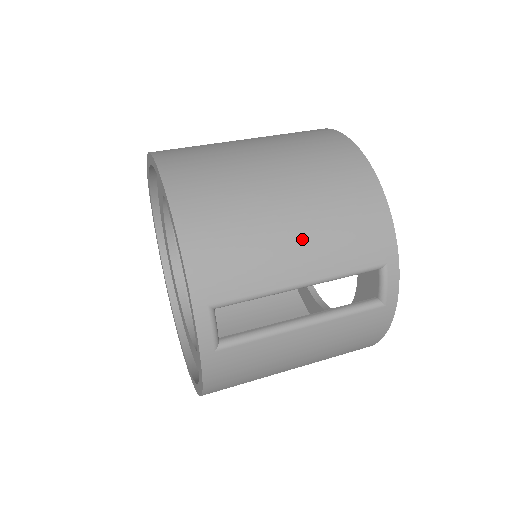
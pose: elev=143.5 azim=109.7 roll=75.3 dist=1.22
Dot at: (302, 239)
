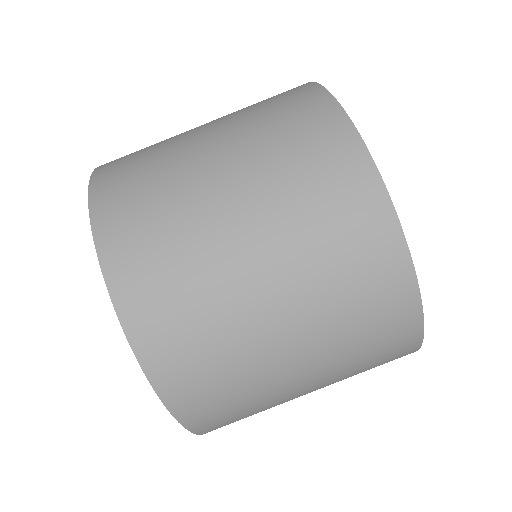
Dot at: (313, 382)
